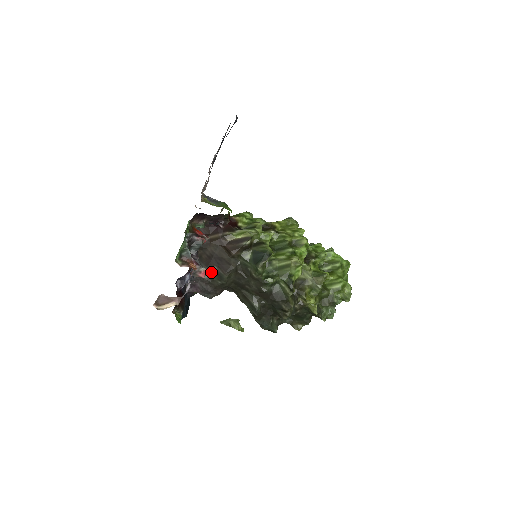
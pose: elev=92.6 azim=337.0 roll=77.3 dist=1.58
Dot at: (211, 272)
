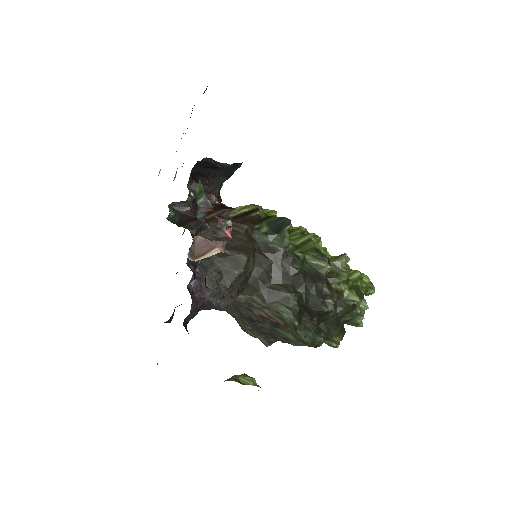
Dot at: (221, 260)
